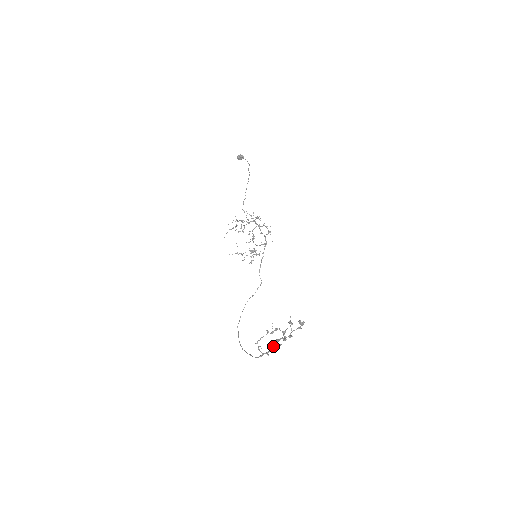
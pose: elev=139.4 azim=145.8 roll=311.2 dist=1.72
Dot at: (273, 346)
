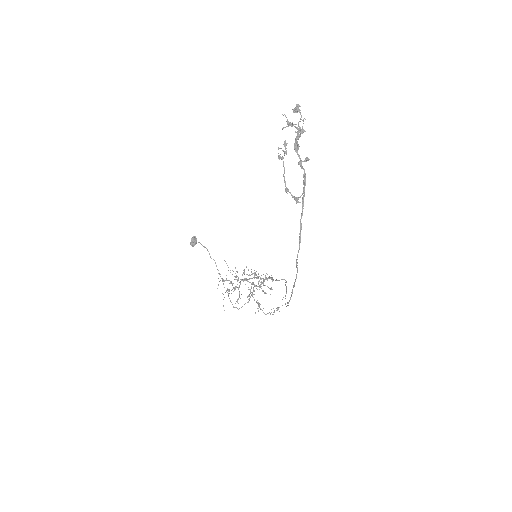
Dot at: (300, 162)
